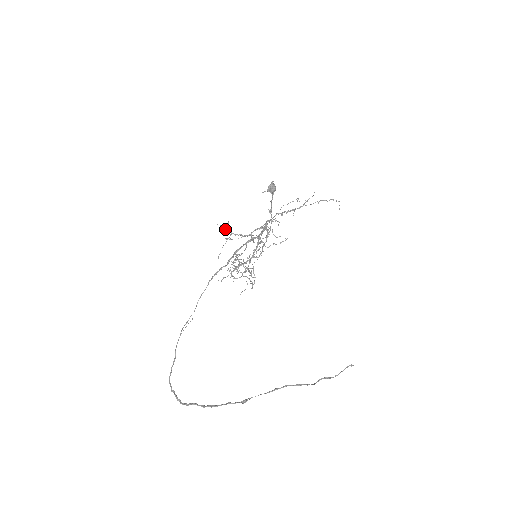
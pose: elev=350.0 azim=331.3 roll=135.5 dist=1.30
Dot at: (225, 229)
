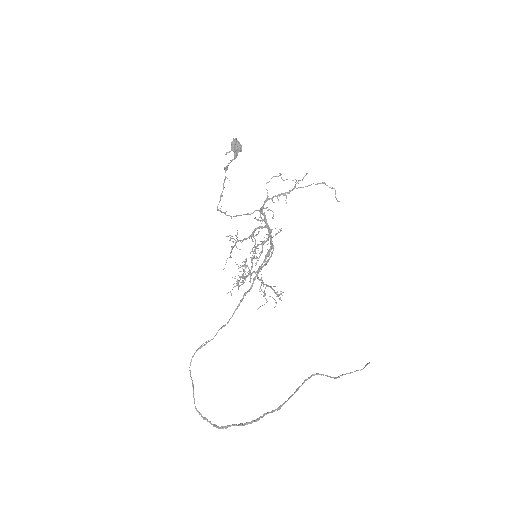
Dot at: (232, 238)
